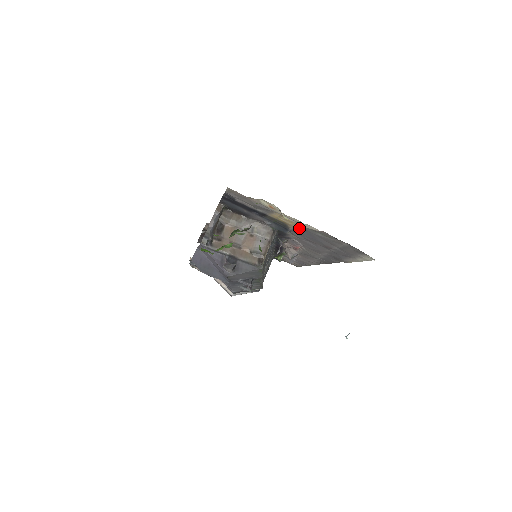
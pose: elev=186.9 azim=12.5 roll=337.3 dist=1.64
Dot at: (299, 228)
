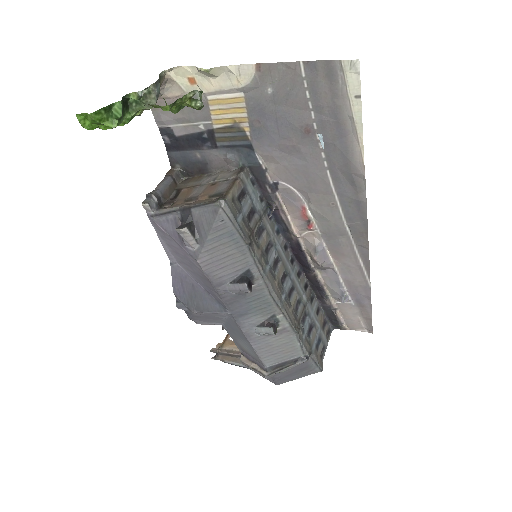
Dot at: (250, 114)
